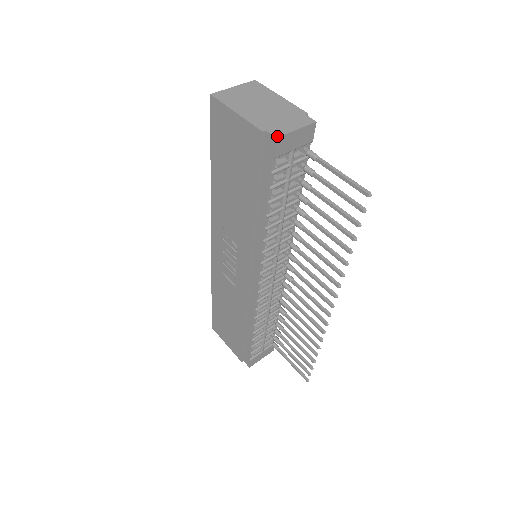
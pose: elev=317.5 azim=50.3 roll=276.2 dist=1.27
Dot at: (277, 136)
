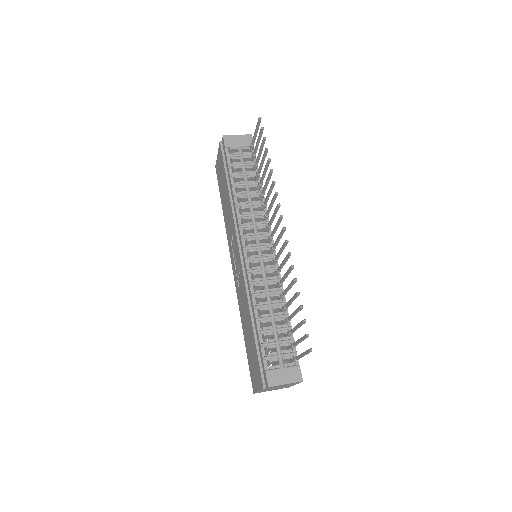
Dot at: (224, 136)
